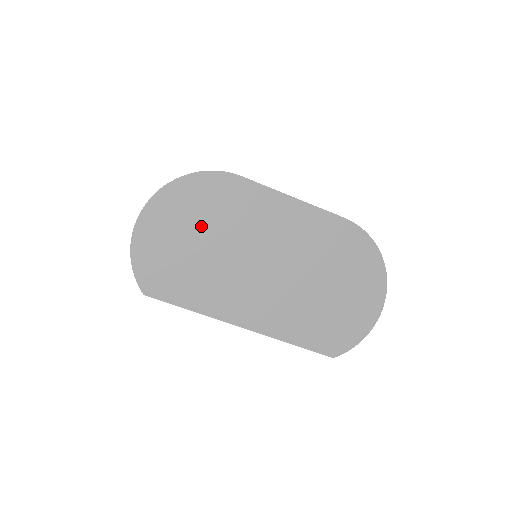
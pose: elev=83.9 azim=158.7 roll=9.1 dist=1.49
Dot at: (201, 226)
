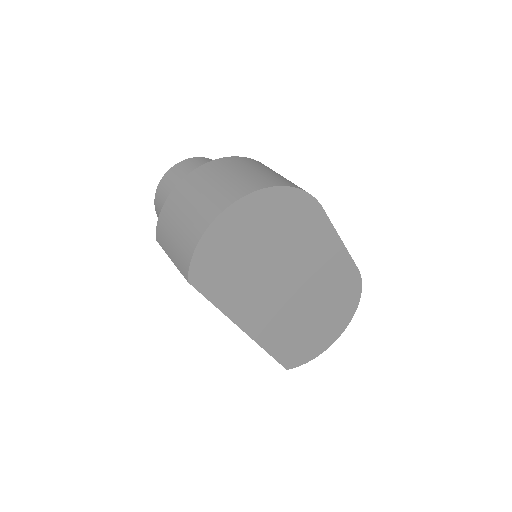
Dot at: (270, 237)
